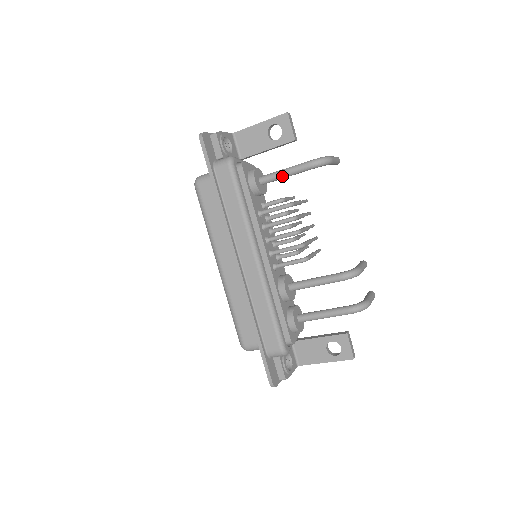
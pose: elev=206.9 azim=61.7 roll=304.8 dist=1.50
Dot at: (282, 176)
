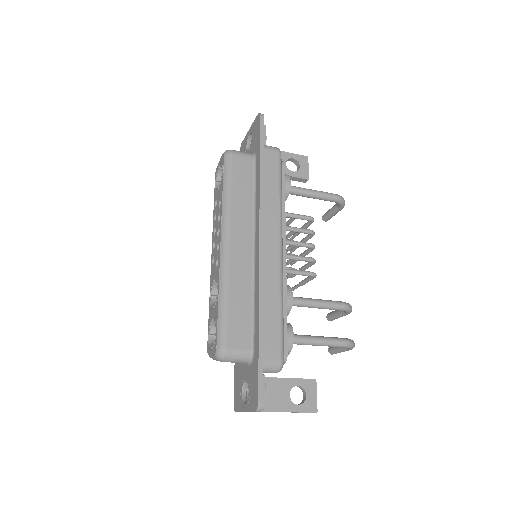
Dot at: (309, 193)
